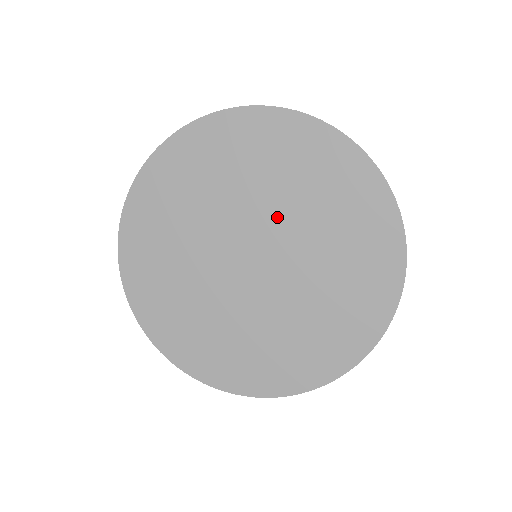
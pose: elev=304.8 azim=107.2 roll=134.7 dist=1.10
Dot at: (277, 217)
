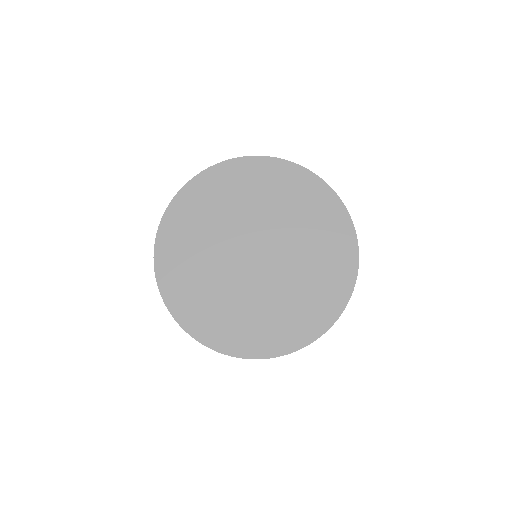
Dot at: (275, 227)
